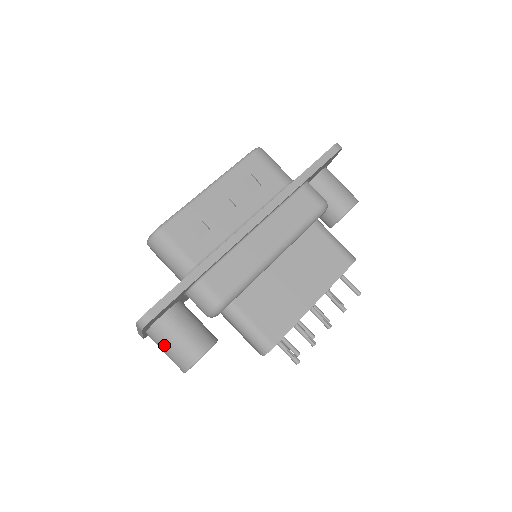
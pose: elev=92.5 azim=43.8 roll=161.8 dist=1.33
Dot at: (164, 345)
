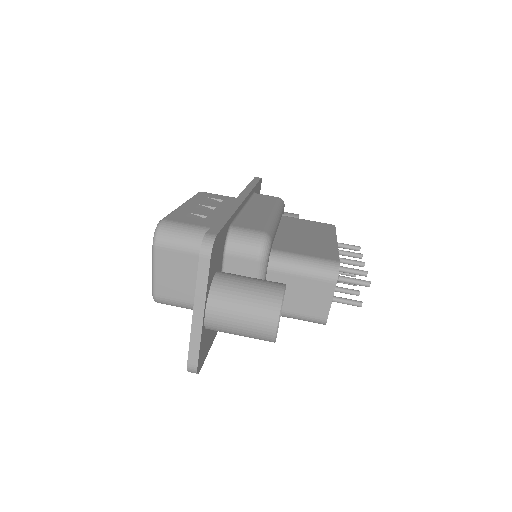
Dot at: (237, 301)
